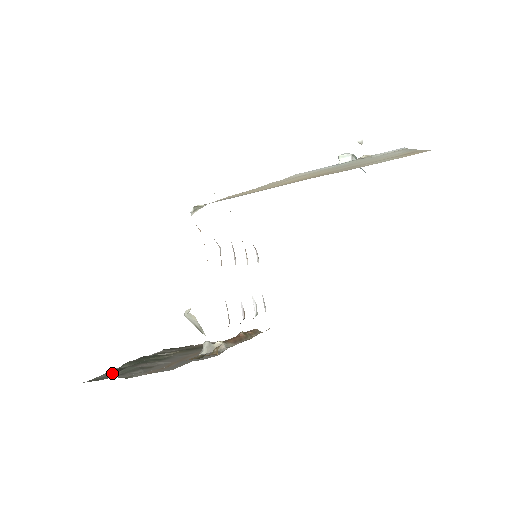
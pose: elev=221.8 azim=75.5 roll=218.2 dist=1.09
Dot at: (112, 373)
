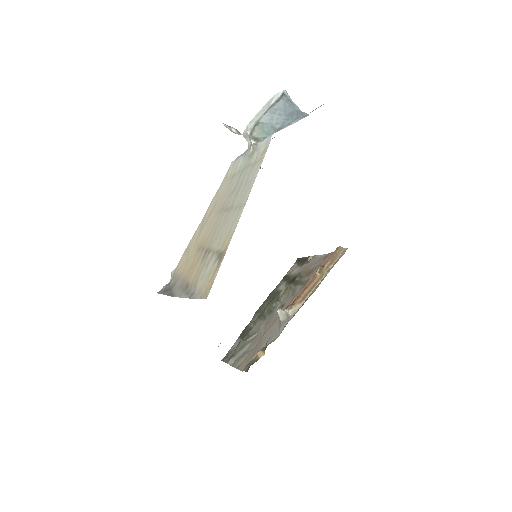
Dot at: (237, 344)
